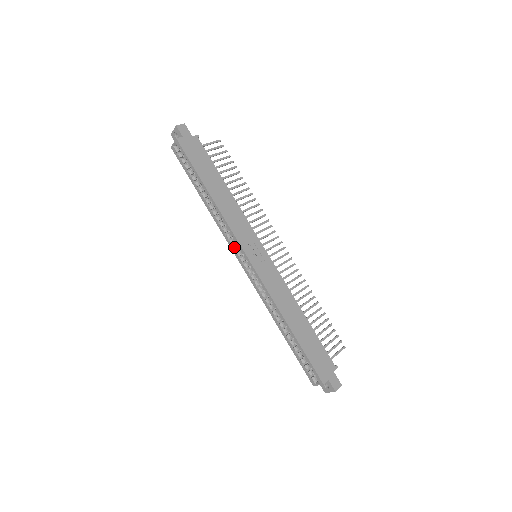
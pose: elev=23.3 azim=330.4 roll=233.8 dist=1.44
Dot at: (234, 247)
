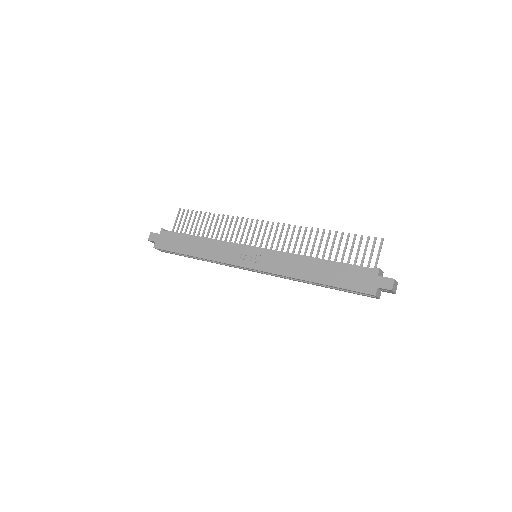
Dot at: (239, 267)
